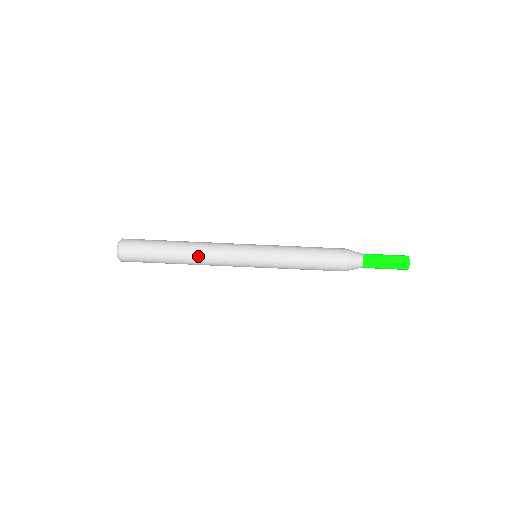
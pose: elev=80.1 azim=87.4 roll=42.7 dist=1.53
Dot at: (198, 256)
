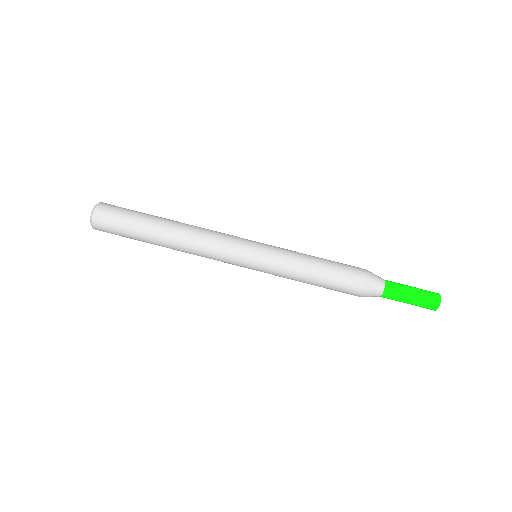
Dot at: (185, 250)
